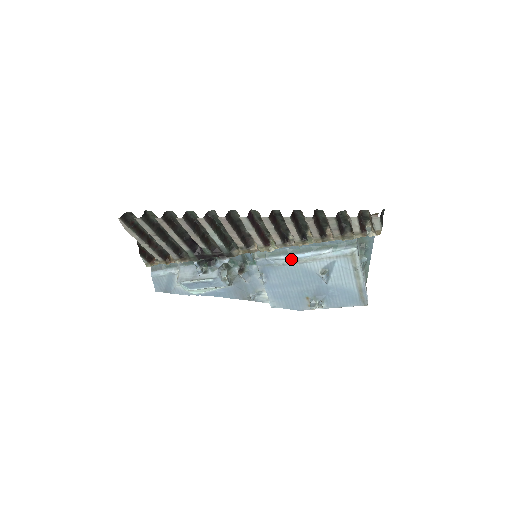
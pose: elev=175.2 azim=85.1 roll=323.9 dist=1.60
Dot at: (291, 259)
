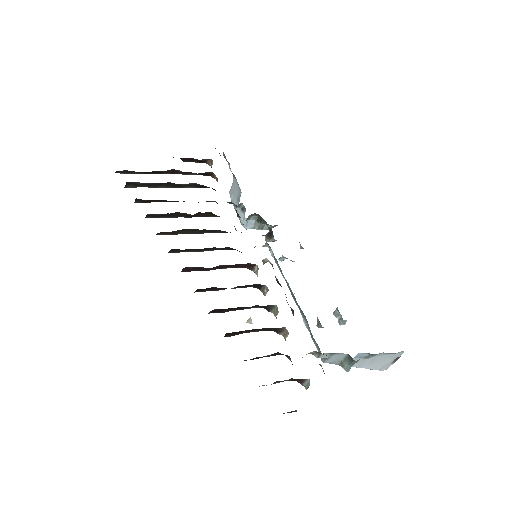
Dot at: occluded
